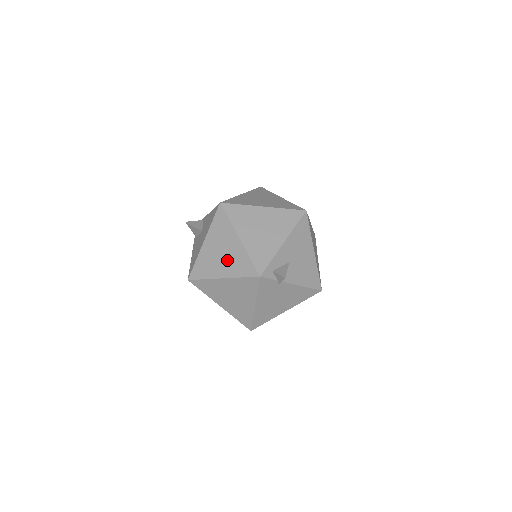
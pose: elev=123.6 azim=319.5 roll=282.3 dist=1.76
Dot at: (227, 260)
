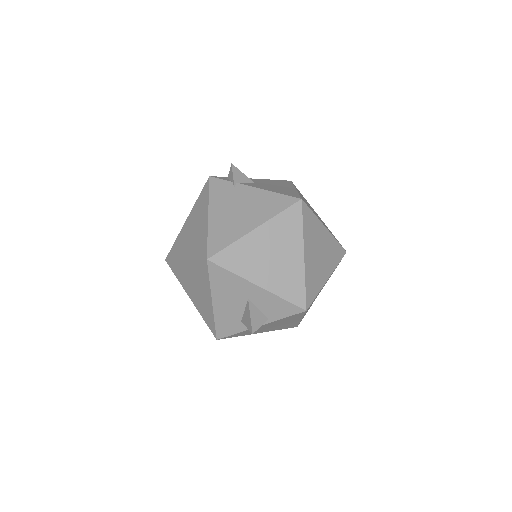
Dot at: occluded
